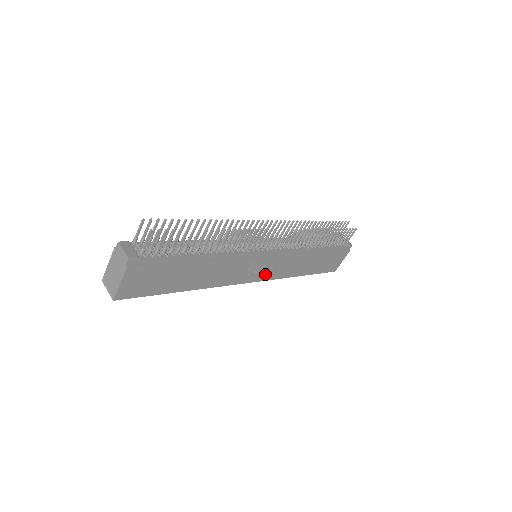
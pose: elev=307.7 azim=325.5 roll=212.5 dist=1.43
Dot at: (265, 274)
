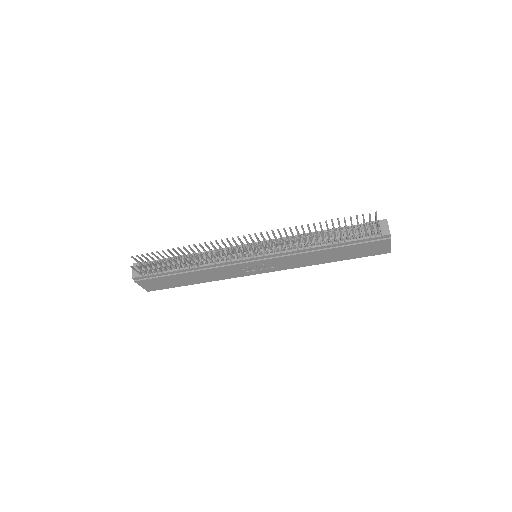
Dot at: (272, 268)
